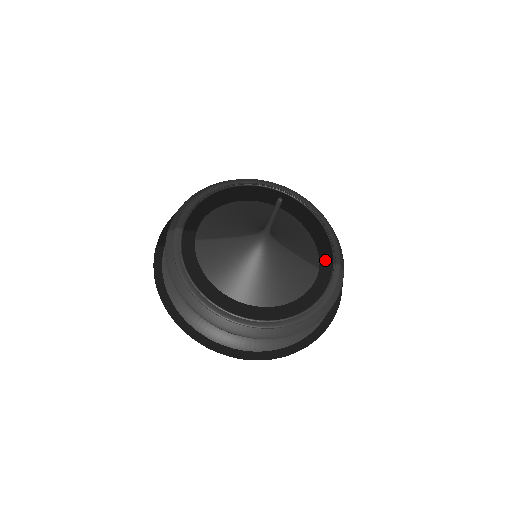
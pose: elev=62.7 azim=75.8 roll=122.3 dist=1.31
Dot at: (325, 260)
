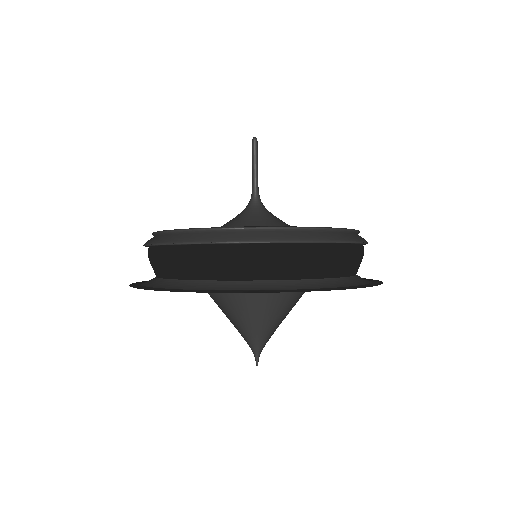
Dot at: occluded
